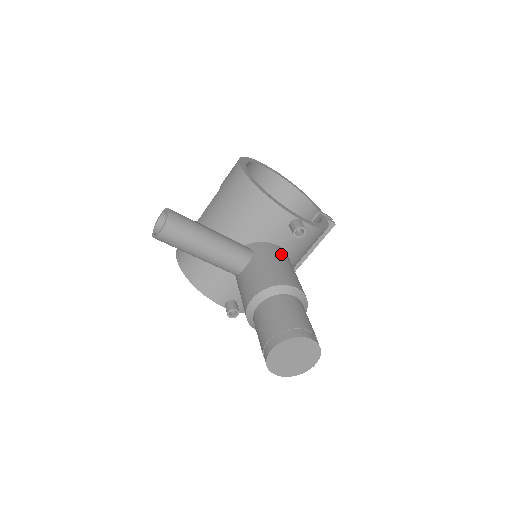
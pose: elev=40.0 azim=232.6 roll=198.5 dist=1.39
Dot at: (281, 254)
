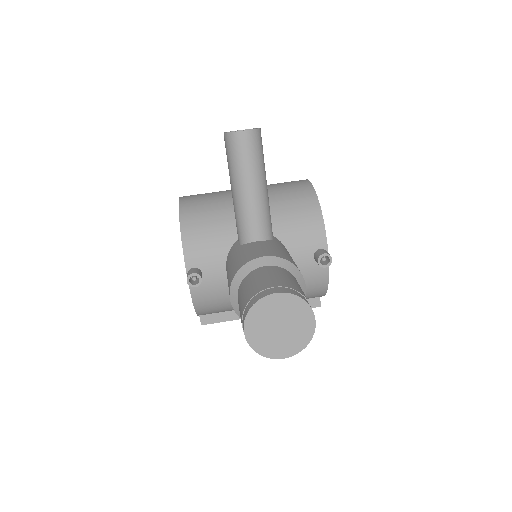
Dot at: occluded
